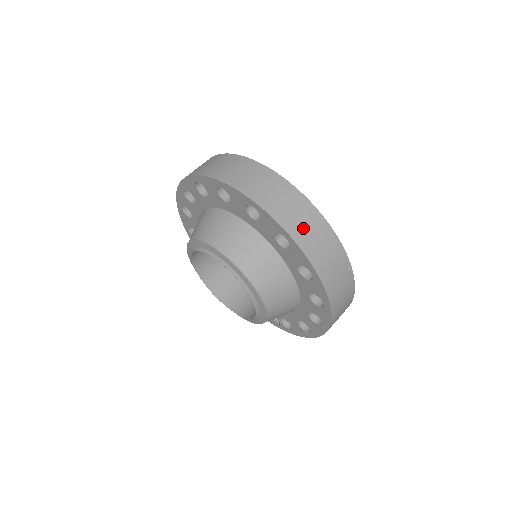
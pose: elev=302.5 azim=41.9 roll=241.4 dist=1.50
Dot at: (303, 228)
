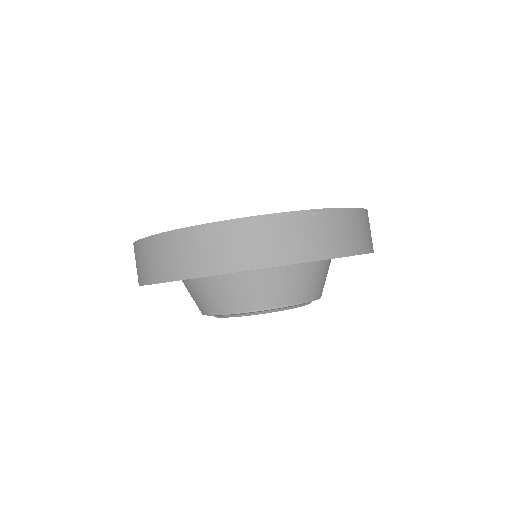
Dot at: (236, 252)
